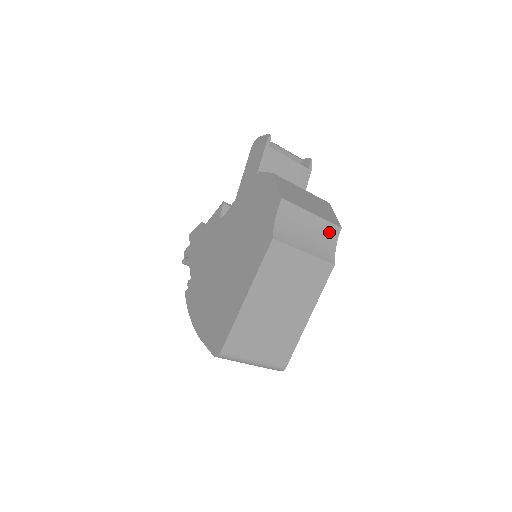
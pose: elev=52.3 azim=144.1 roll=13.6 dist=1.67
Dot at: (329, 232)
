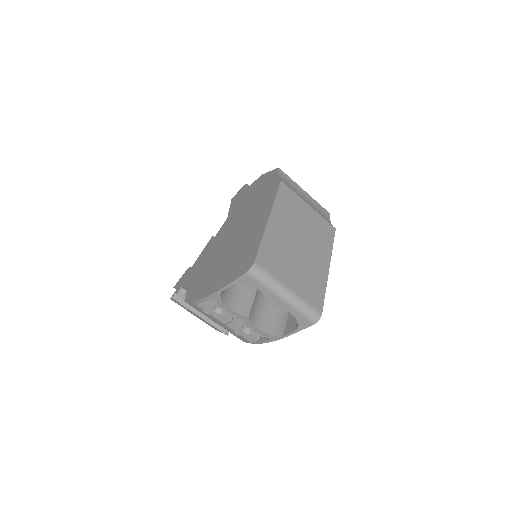
Dot at: (321, 211)
